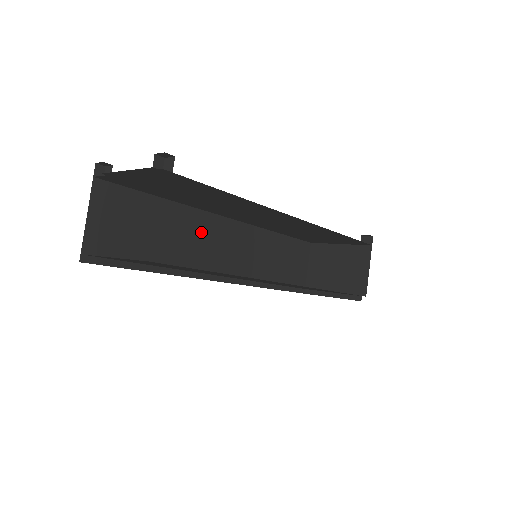
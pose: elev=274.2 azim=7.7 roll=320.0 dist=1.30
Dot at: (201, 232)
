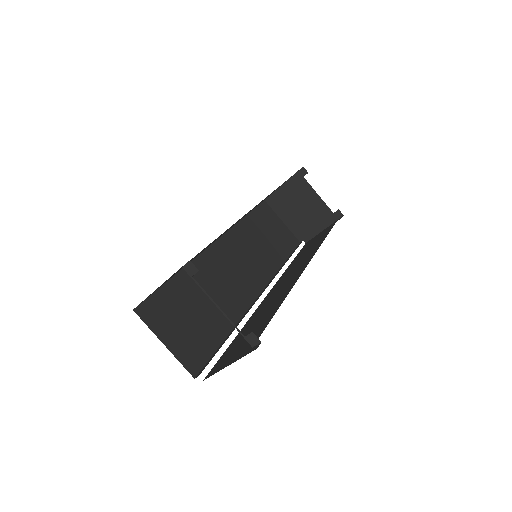
Dot at: occluded
